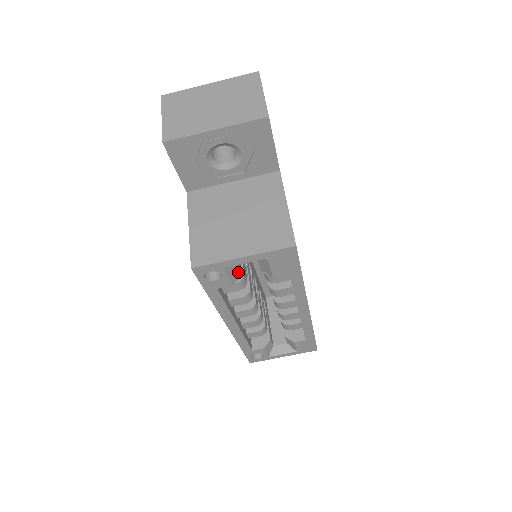
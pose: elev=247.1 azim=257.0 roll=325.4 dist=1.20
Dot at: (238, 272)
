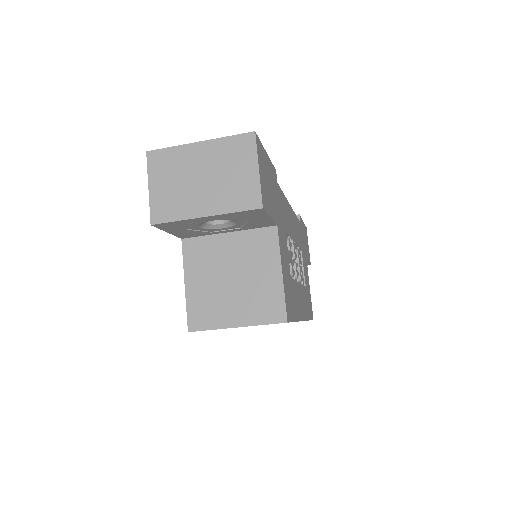
Dot at: occluded
